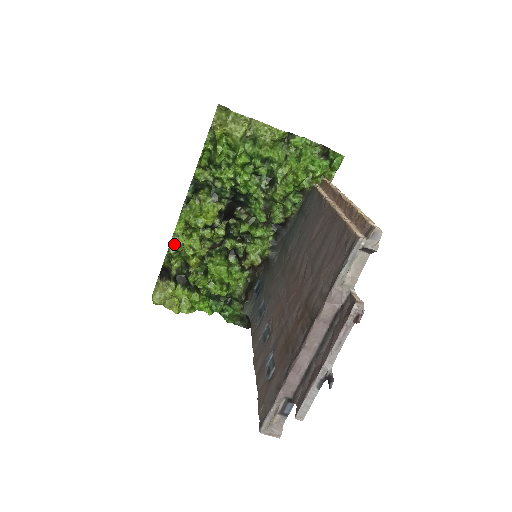
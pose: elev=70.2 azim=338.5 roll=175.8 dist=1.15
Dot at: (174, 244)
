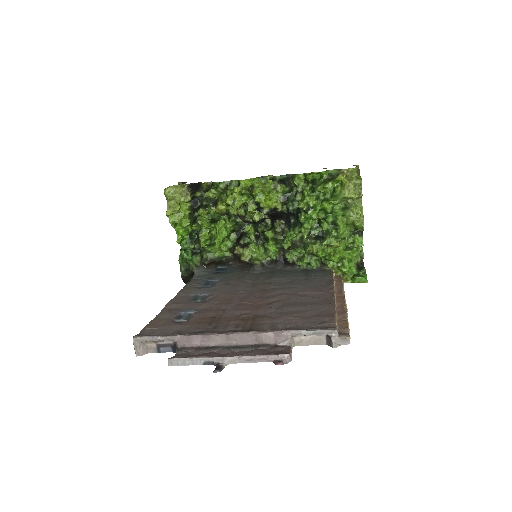
Dot at: (229, 184)
